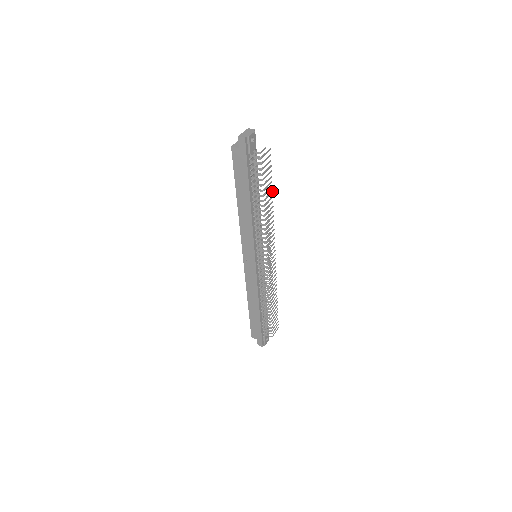
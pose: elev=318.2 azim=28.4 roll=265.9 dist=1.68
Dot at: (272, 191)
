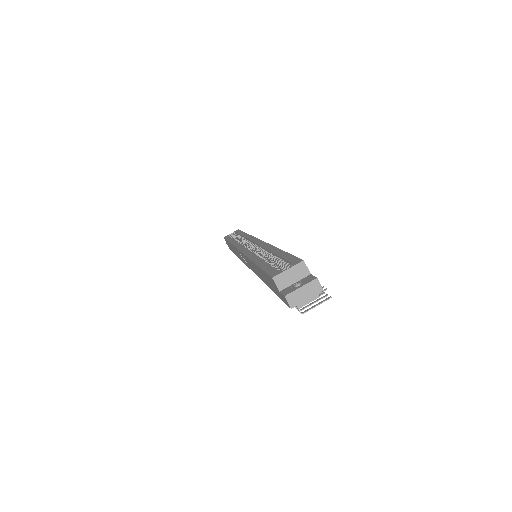
Dot at: occluded
